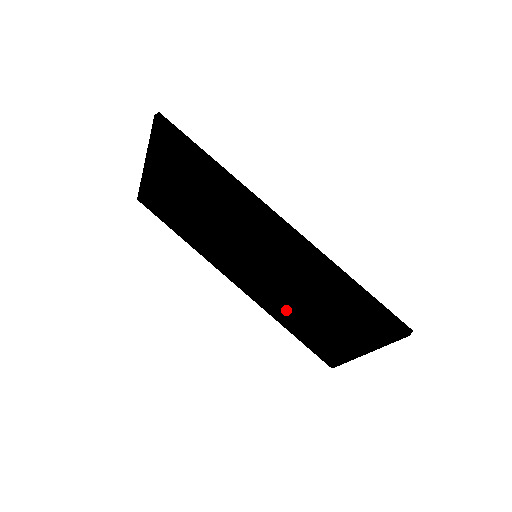
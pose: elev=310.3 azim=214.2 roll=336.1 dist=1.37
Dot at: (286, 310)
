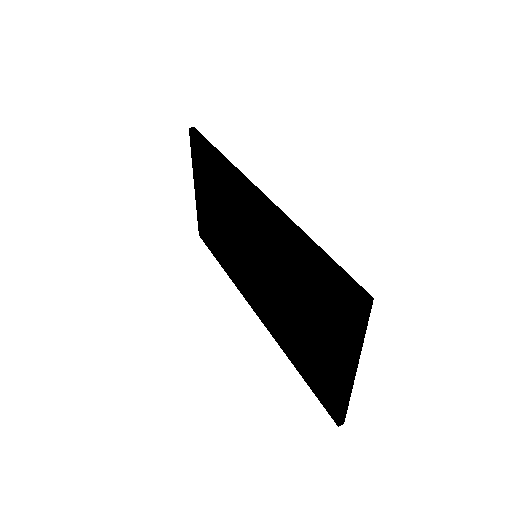
Dot at: (285, 329)
